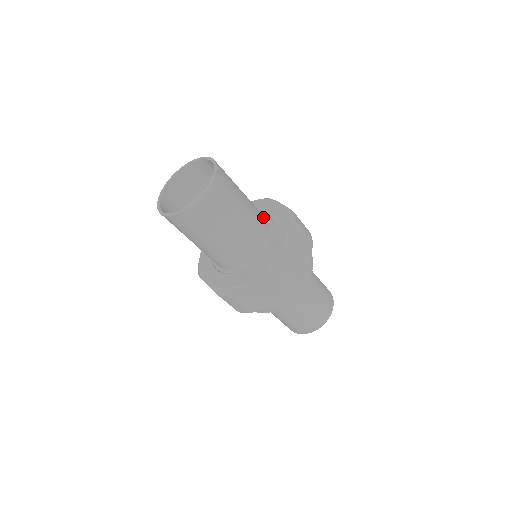
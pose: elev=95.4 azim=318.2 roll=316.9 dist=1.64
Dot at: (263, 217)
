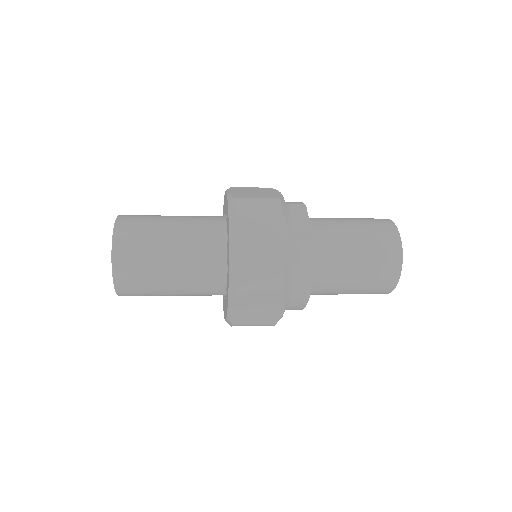
Dot at: occluded
